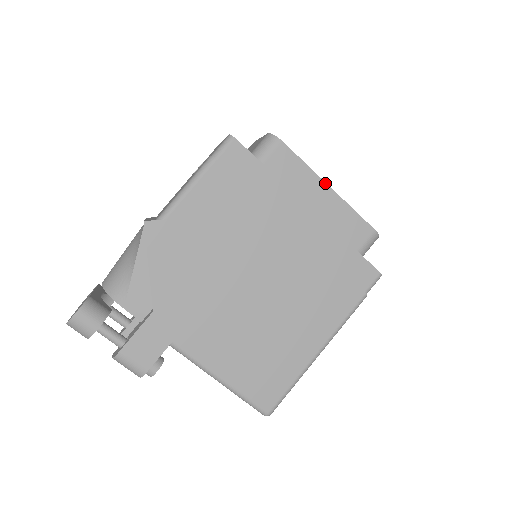
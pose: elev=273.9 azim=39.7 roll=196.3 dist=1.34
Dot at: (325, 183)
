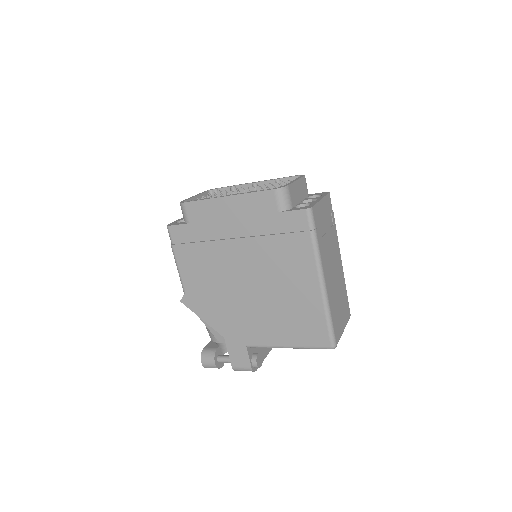
Dot at: (222, 197)
